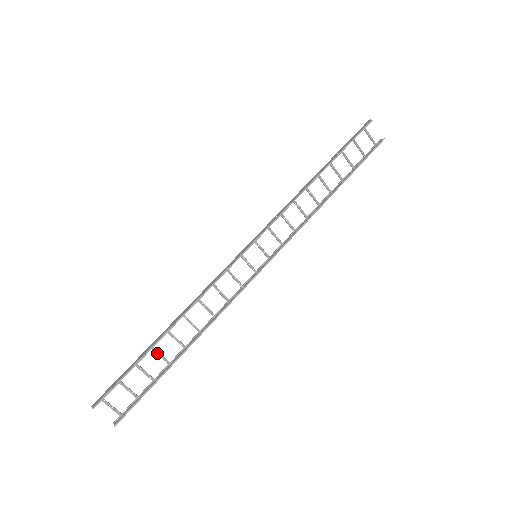
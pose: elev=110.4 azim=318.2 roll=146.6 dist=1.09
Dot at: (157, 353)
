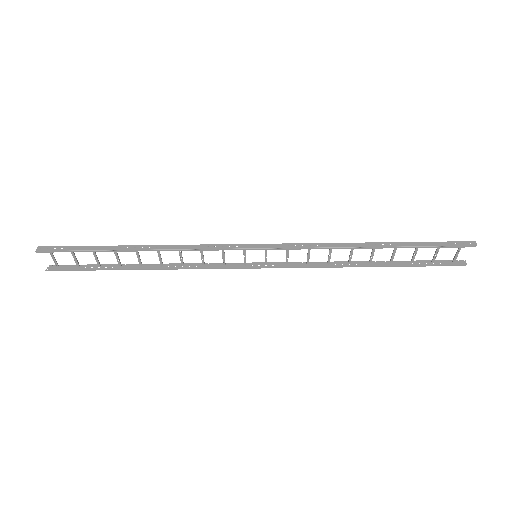
Dot at: (115, 254)
